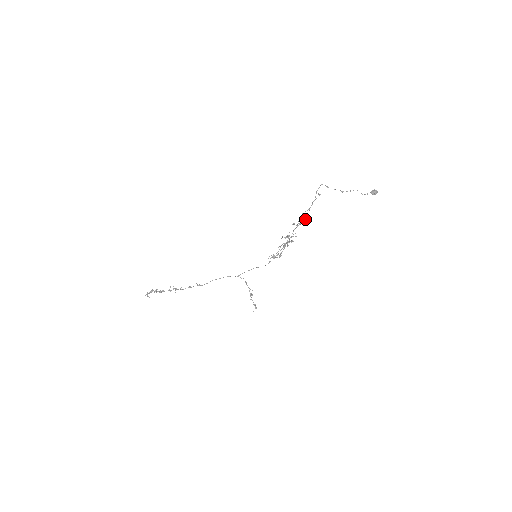
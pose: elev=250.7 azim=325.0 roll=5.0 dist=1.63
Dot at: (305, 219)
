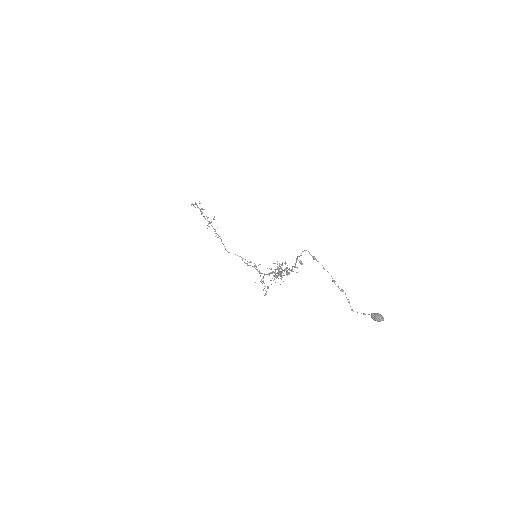
Dot at: occluded
